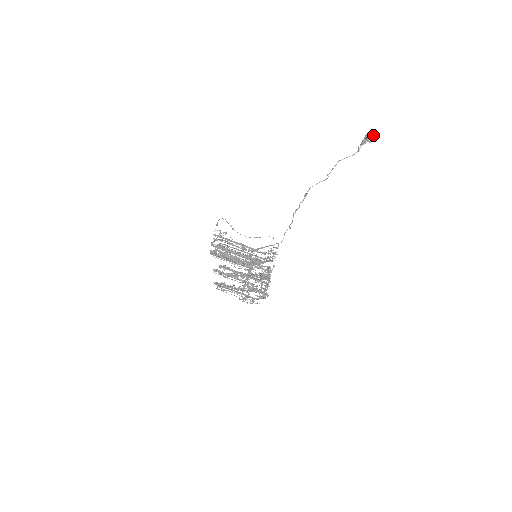
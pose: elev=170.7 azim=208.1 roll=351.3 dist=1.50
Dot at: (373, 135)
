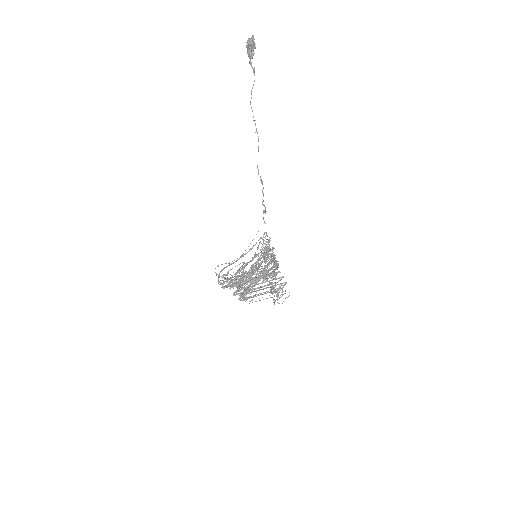
Dot at: (253, 38)
